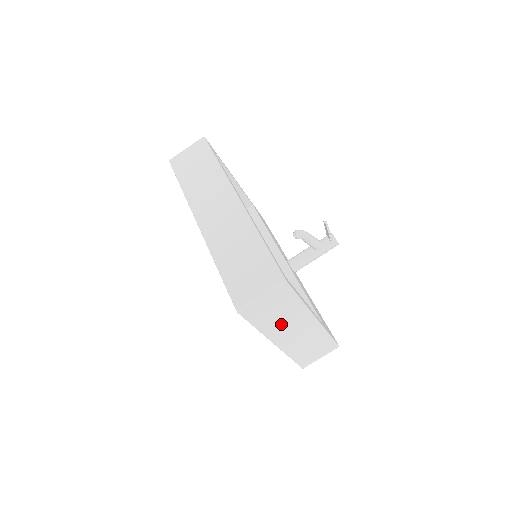
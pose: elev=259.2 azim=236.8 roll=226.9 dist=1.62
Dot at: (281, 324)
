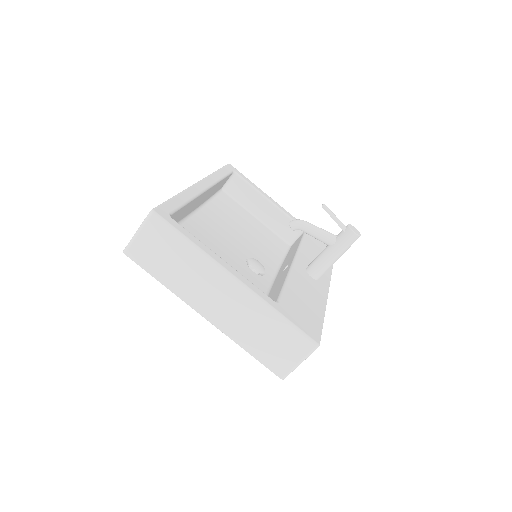
Dot at: (188, 280)
